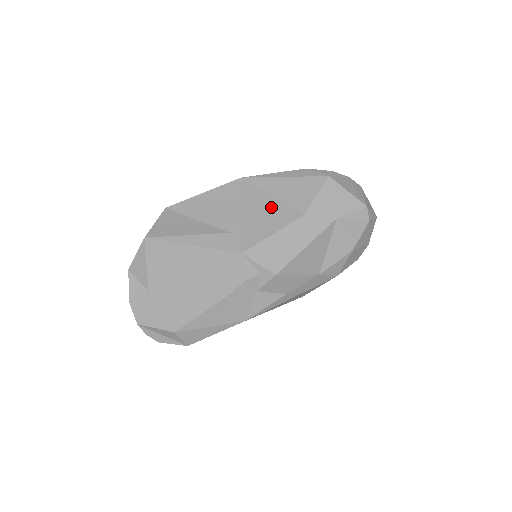
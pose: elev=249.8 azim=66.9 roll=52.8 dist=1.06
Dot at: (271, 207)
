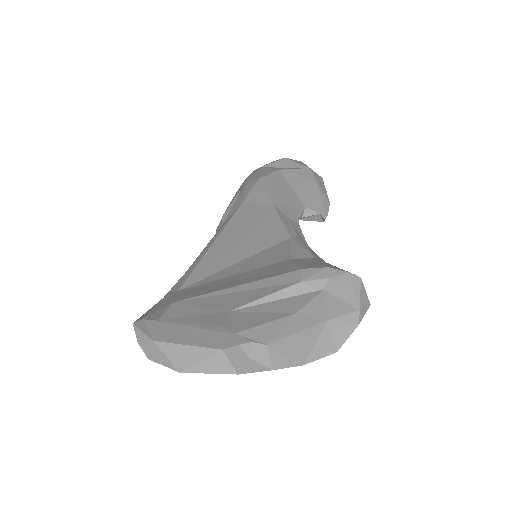
Dot at: (262, 316)
